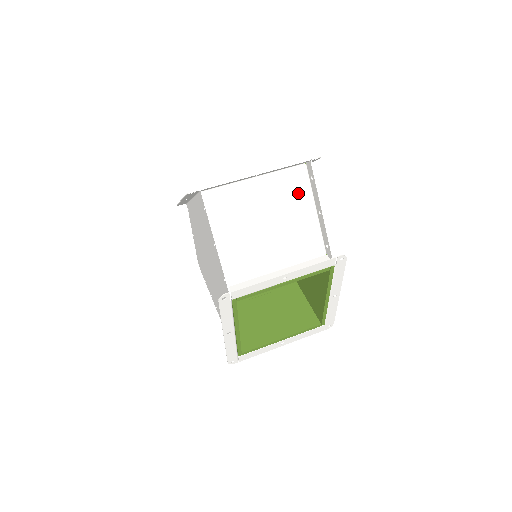
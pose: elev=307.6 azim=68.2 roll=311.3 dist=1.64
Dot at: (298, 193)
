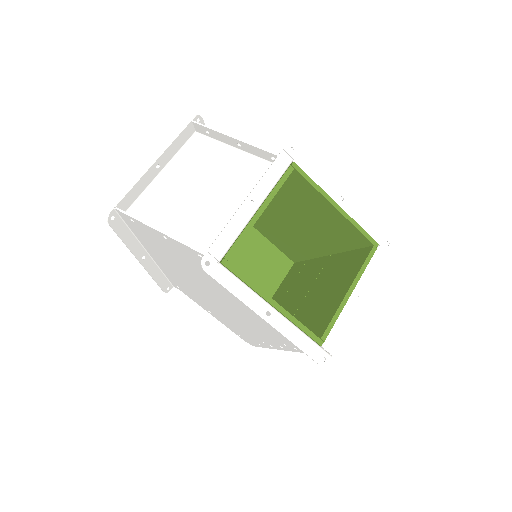
Dot at: (209, 152)
